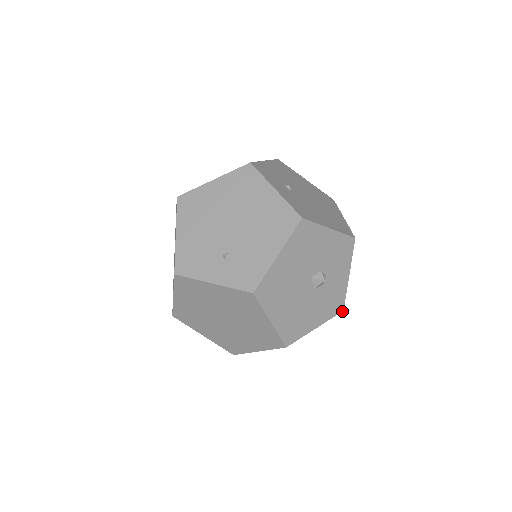
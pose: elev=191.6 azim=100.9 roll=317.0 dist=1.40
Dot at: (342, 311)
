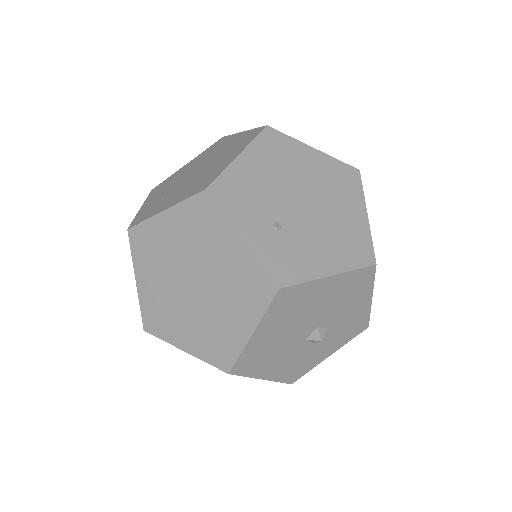
Dot at: (291, 383)
